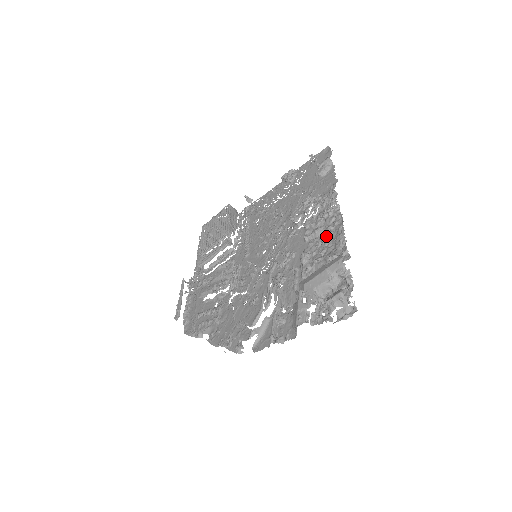
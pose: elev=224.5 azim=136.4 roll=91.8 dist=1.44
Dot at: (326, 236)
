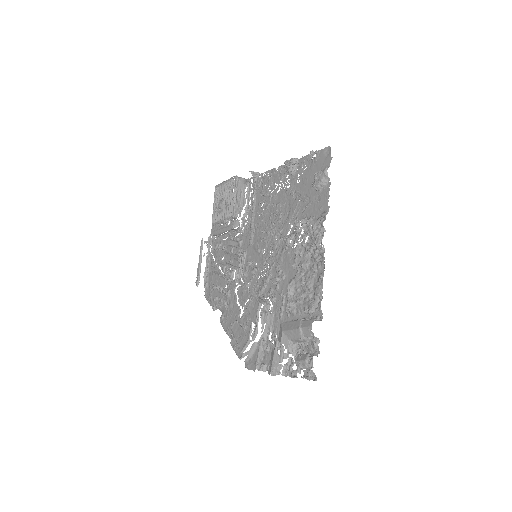
Dot at: (309, 277)
